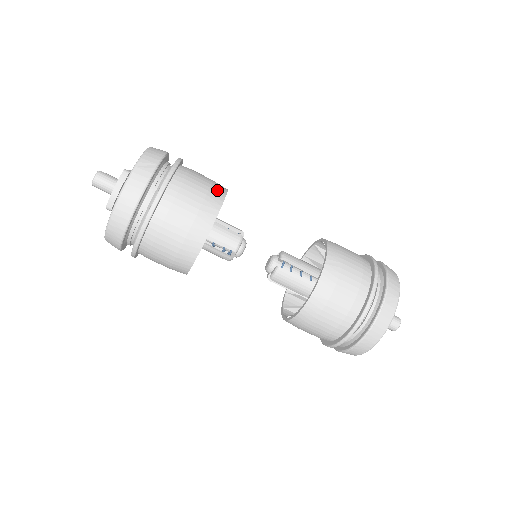
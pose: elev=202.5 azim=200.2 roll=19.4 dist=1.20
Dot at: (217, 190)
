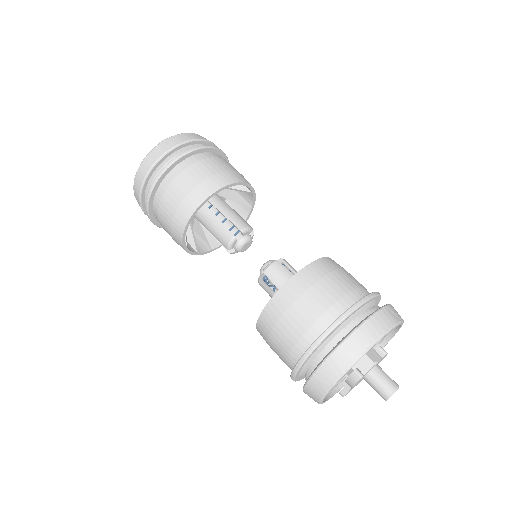
Dot at: occluded
